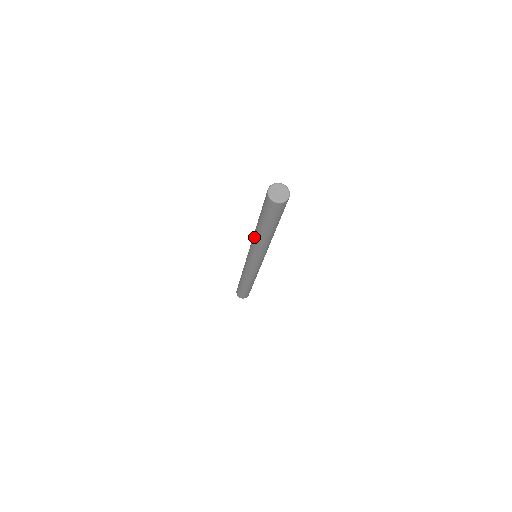
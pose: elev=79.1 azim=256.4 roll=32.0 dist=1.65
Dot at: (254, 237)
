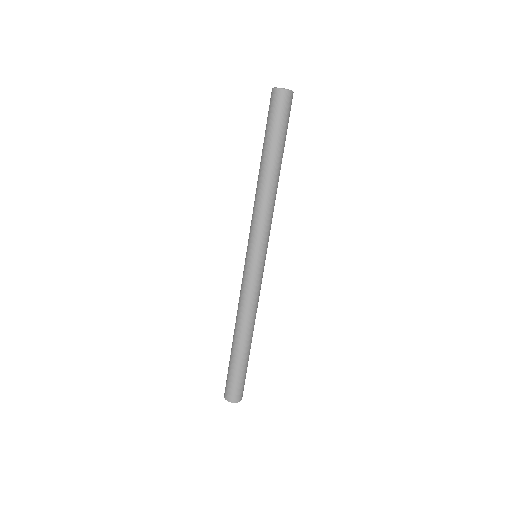
Dot at: (256, 192)
